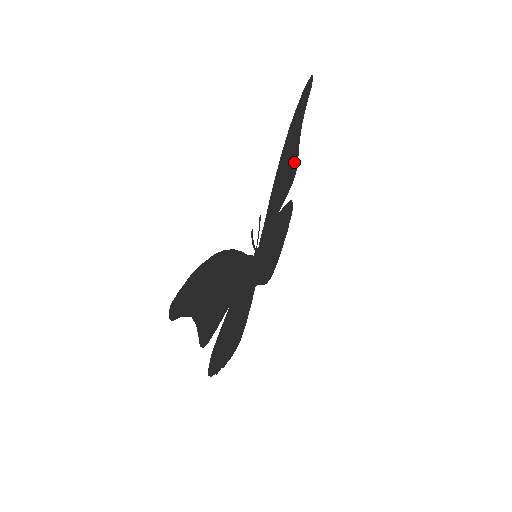
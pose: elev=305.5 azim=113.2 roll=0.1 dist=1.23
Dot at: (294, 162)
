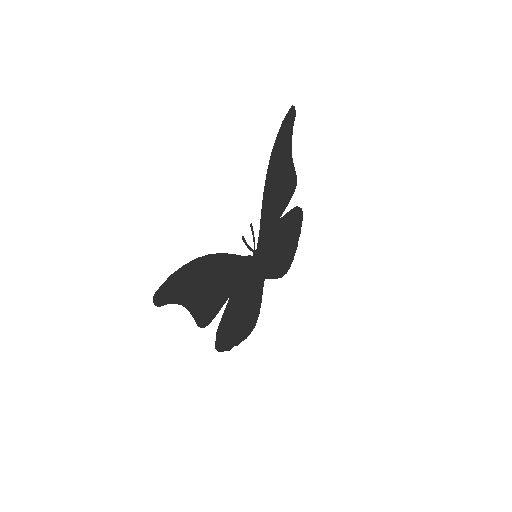
Dot at: (290, 176)
